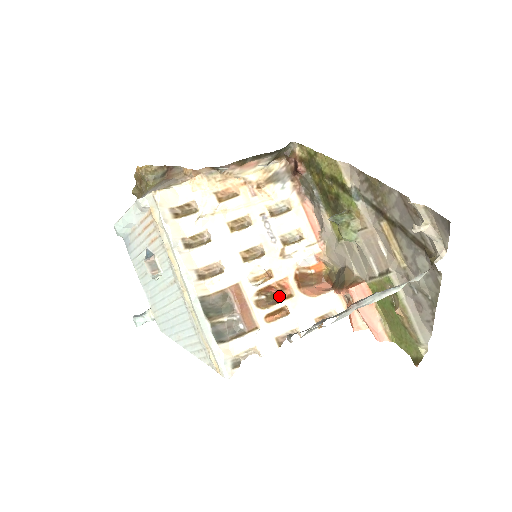
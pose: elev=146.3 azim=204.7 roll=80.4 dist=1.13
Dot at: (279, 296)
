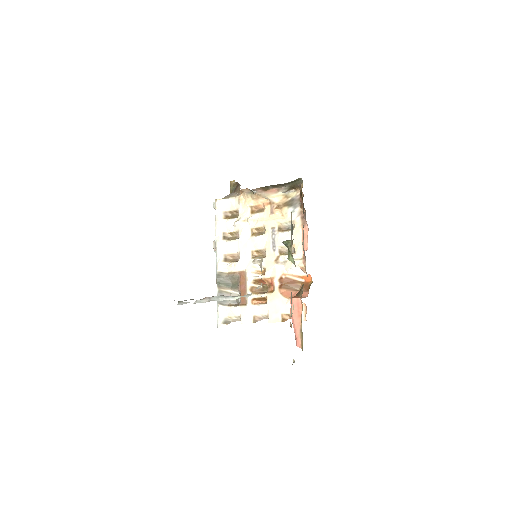
Dot at: (269, 289)
